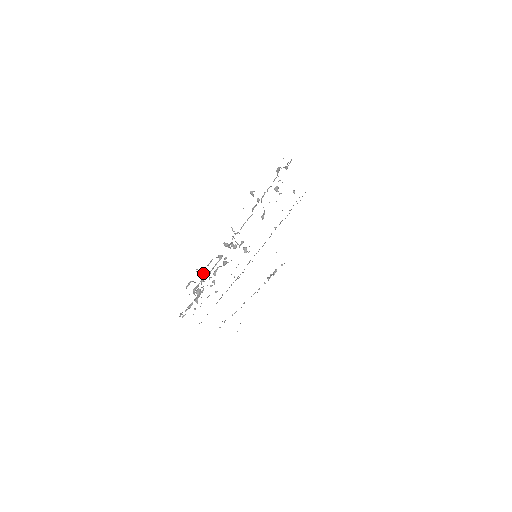
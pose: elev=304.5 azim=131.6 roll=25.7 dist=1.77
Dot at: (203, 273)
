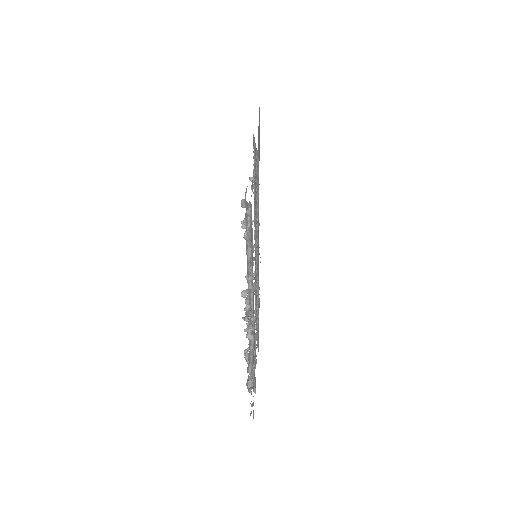
Dot at: occluded
